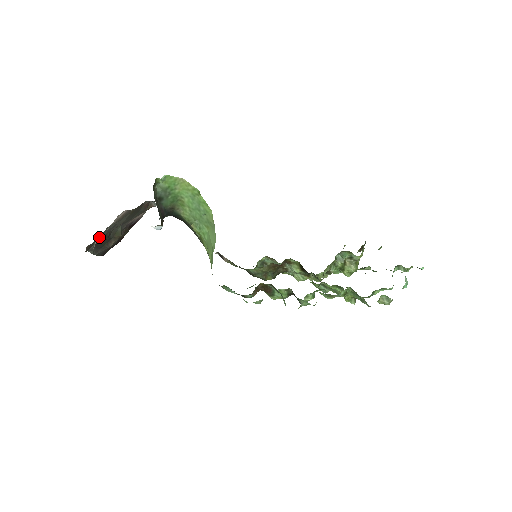
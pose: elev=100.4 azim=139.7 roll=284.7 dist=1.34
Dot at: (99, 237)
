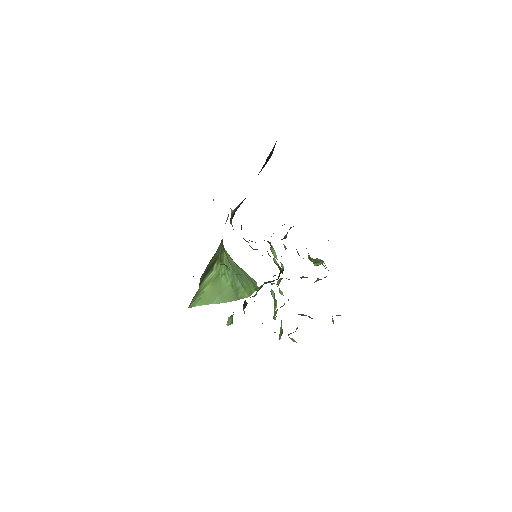
Dot at: occluded
